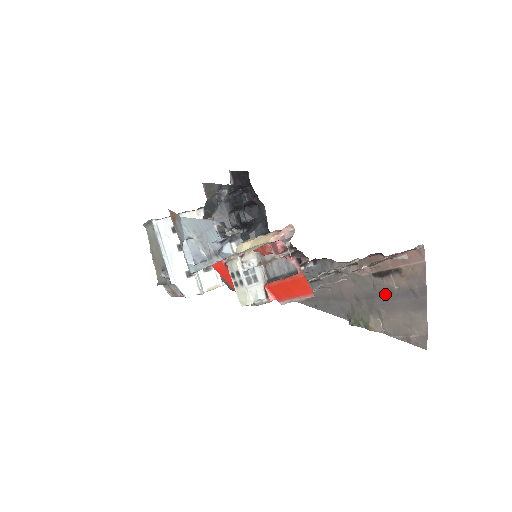
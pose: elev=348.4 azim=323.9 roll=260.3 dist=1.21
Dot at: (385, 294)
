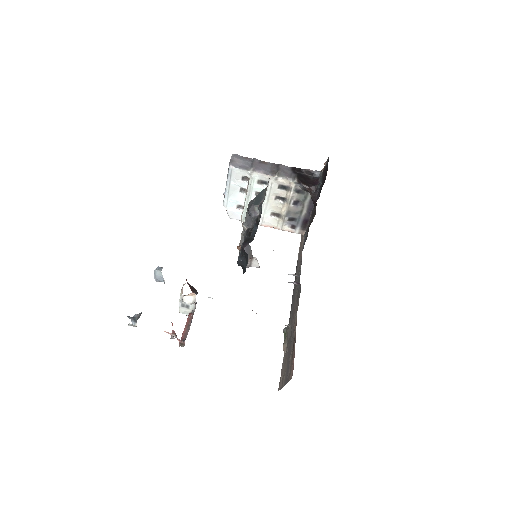
Dot at: (290, 351)
